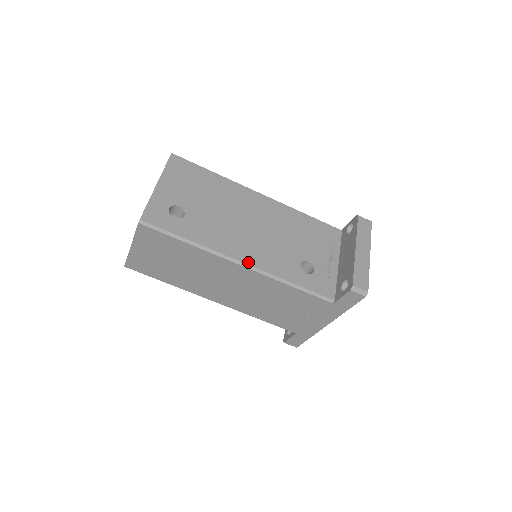
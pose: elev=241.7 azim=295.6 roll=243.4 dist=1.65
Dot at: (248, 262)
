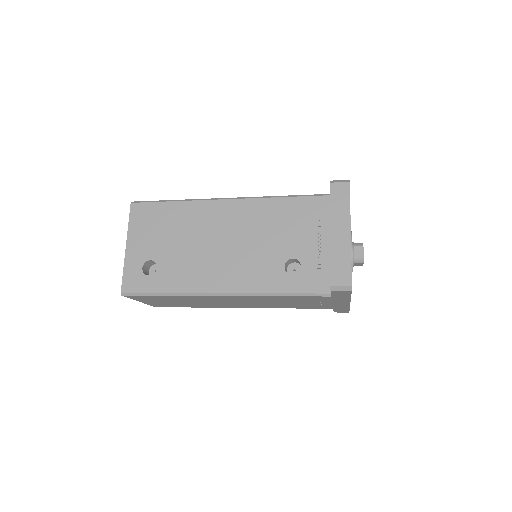
Dot at: (227, 290)
